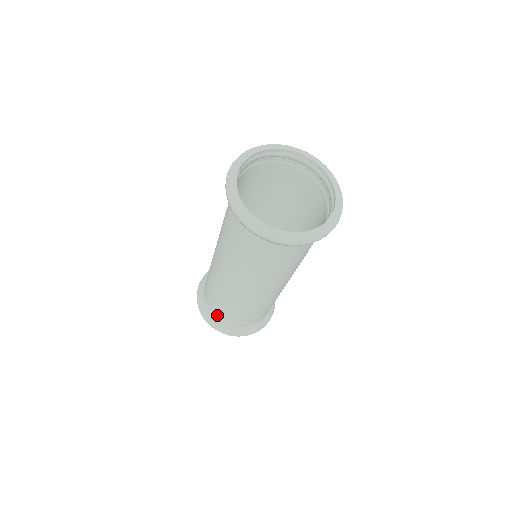
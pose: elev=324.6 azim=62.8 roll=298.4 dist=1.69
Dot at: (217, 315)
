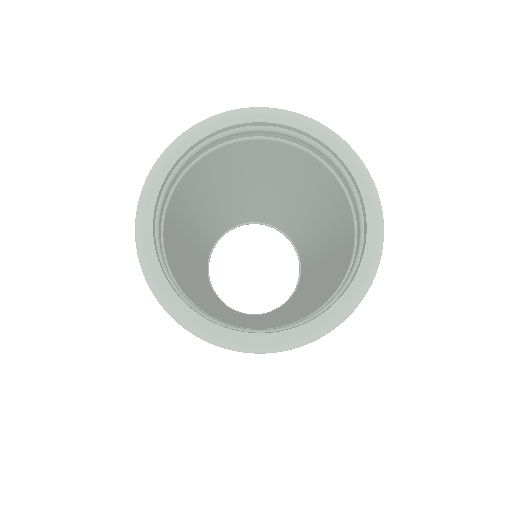
Dot at: occluded
